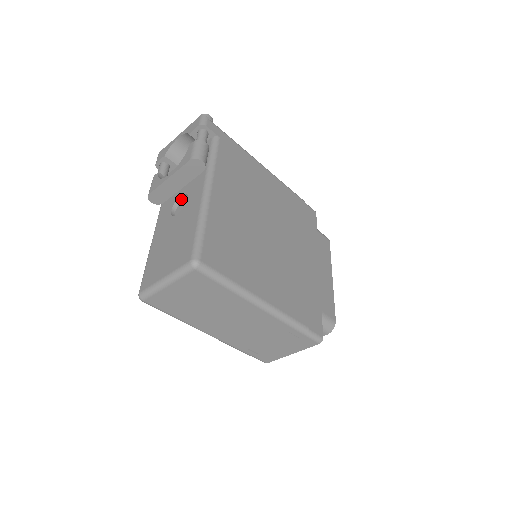
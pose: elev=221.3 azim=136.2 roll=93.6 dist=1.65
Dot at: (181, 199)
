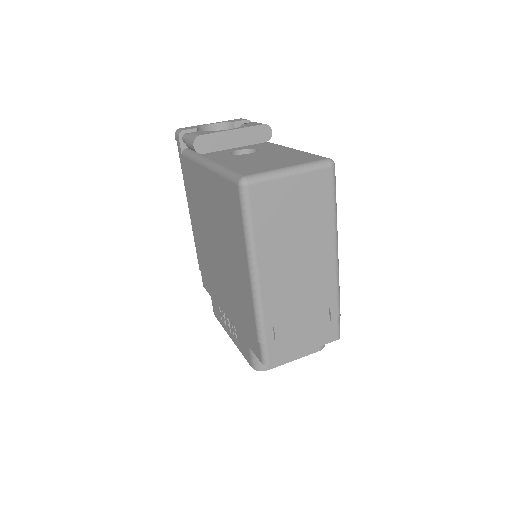
Dot at: (236, 153)
